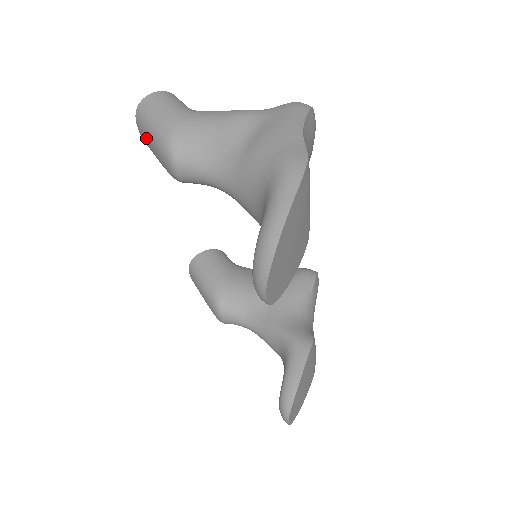
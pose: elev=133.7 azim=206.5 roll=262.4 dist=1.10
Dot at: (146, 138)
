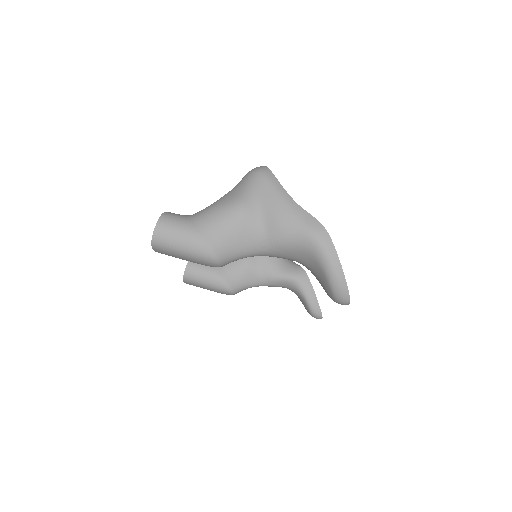
Dot at: (174, 256)
